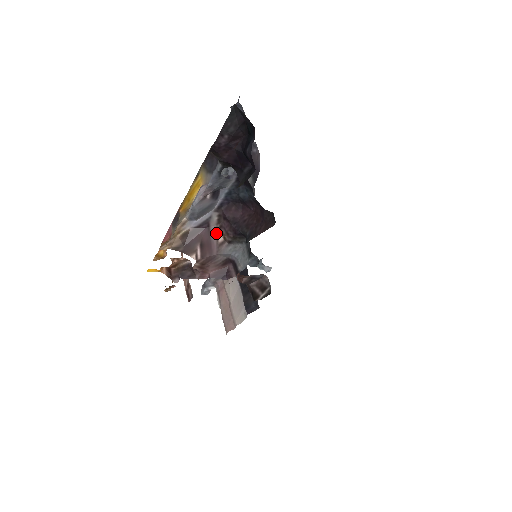
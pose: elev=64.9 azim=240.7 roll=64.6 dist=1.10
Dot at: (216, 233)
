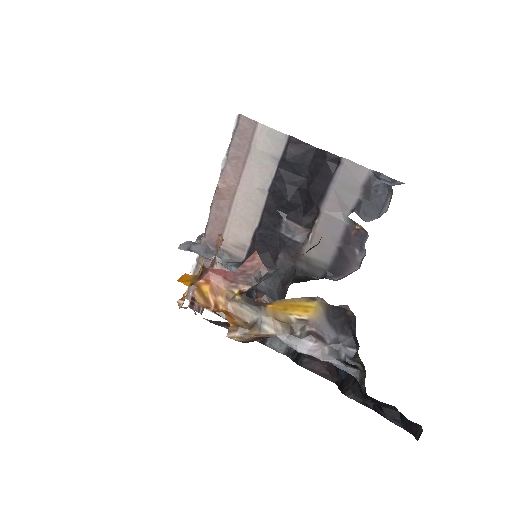
Dot at: occluded
